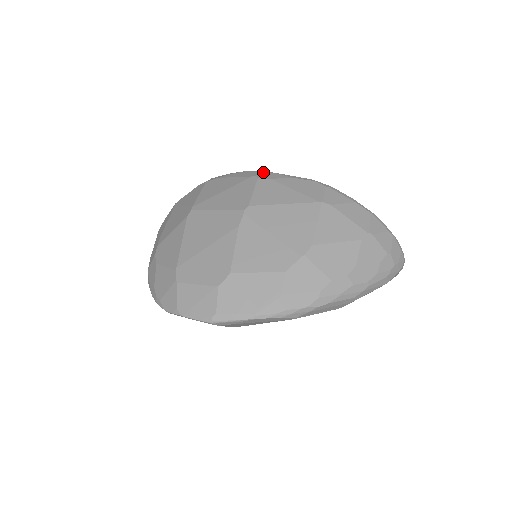
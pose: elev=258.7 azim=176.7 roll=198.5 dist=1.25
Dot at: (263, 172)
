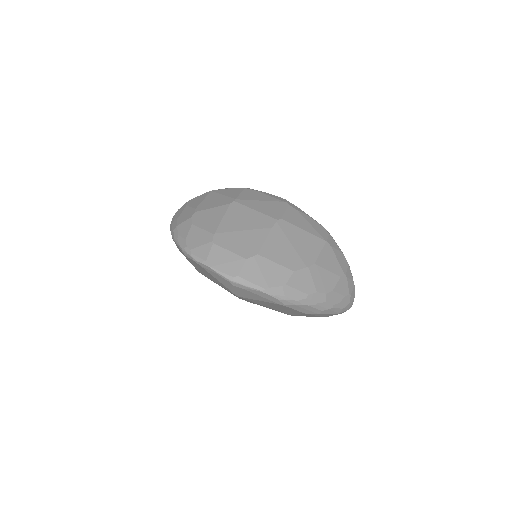
Dot at: (291, 203)
